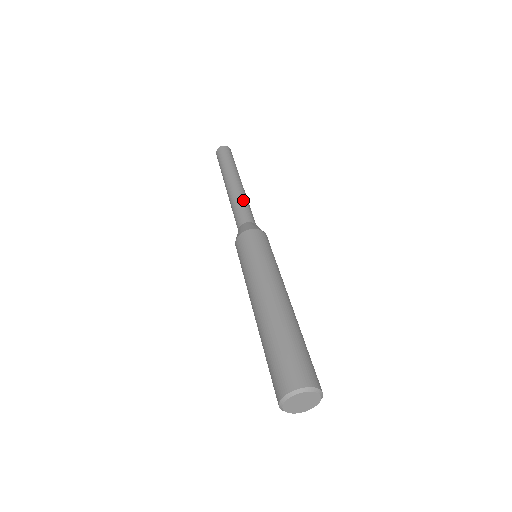
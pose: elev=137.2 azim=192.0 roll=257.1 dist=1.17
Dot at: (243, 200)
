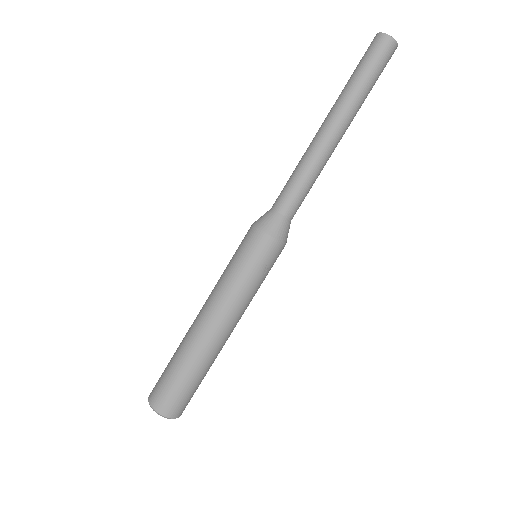
Dot at: (303, 170)
